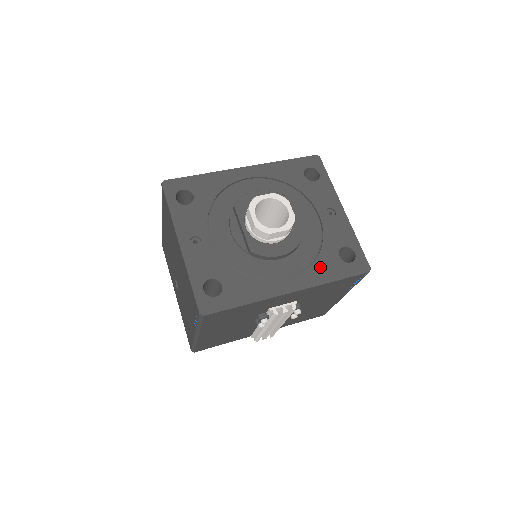
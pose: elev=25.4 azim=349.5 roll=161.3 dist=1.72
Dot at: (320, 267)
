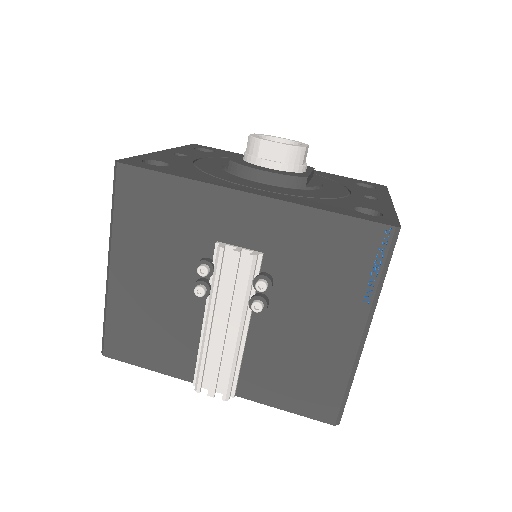
Dot at: (315, 201)
